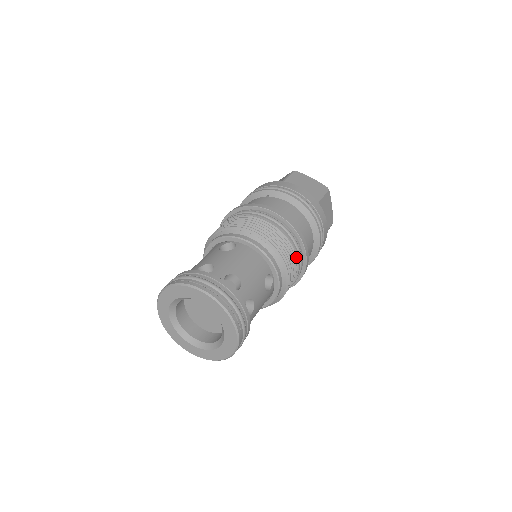
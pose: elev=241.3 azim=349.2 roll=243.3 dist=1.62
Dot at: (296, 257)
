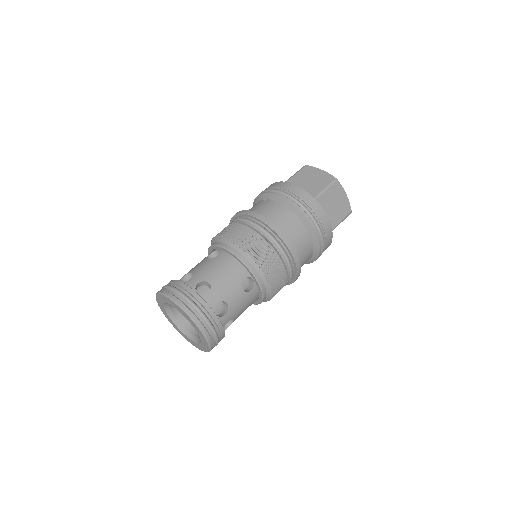
Dot at: (279, 257)
